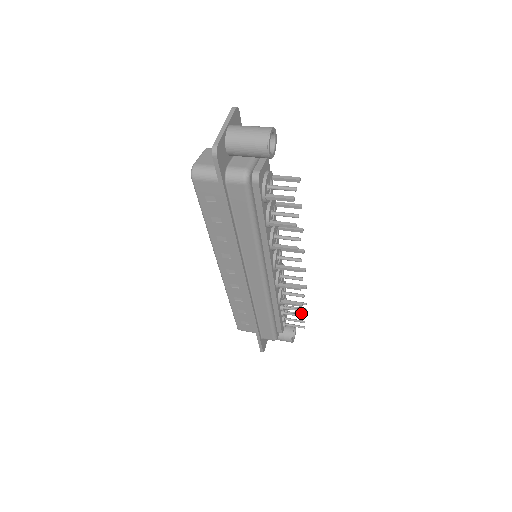
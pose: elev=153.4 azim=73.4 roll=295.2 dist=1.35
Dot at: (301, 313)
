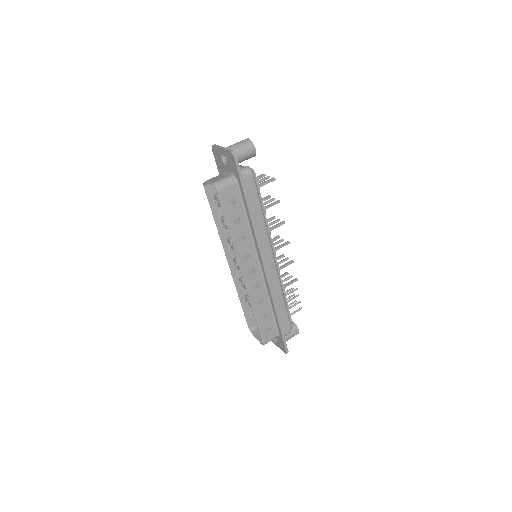
Dot at: (292, 302)
